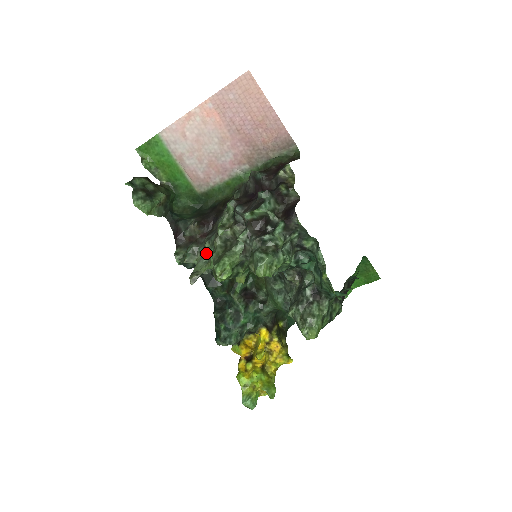
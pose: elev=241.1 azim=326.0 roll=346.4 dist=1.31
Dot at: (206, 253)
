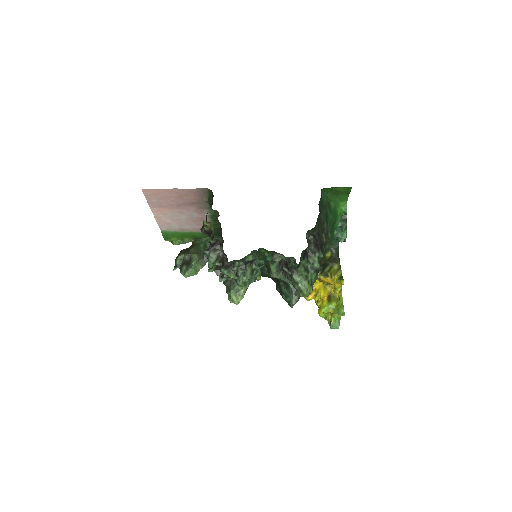
Dot at: occluded
